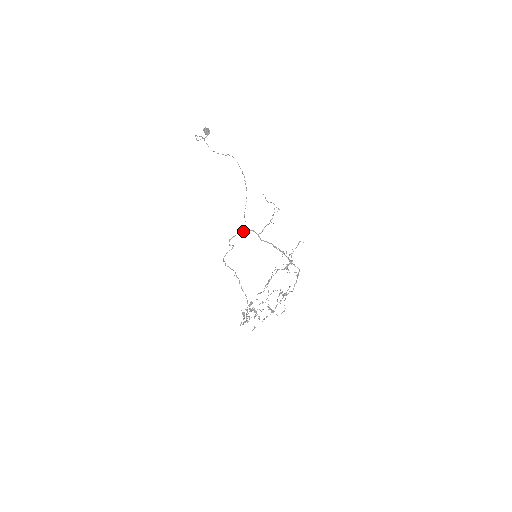
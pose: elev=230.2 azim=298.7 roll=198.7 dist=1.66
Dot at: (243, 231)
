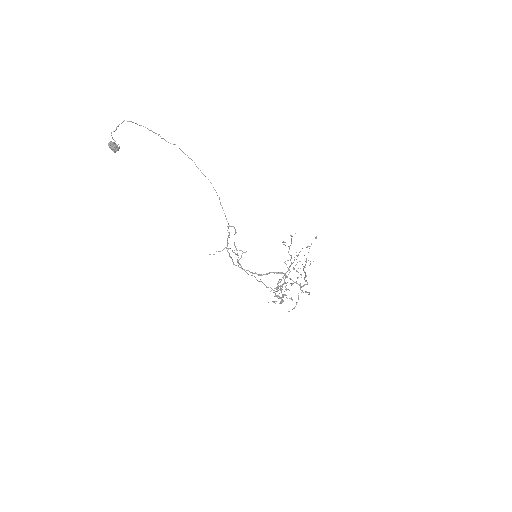
Dot at: (229, 237)
